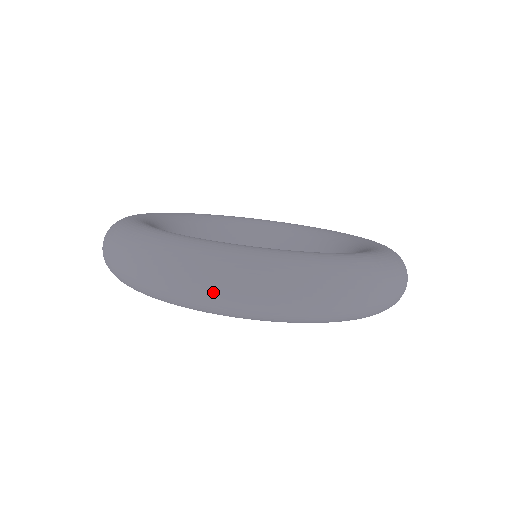
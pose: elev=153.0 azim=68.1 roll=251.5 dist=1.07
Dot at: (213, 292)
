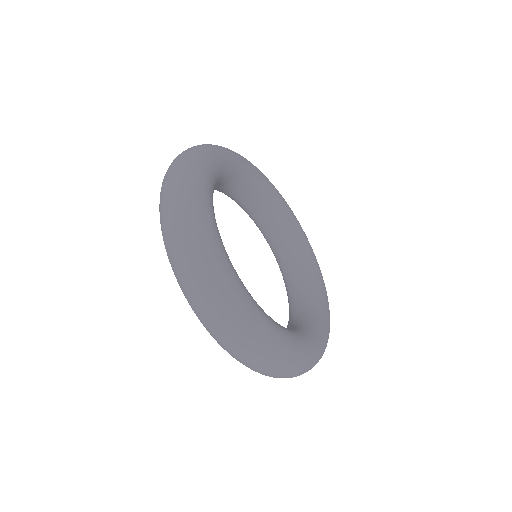
Dot at: (182, 270)
